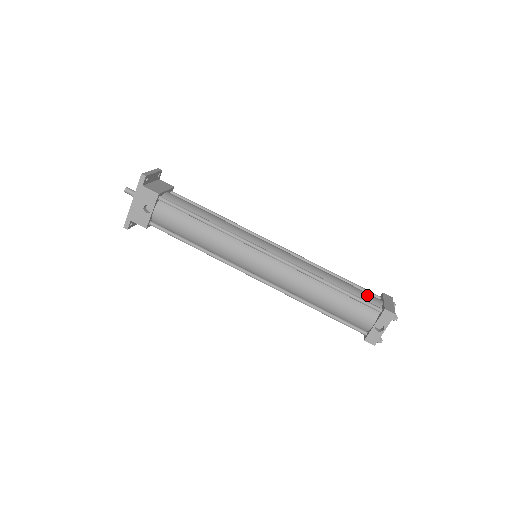
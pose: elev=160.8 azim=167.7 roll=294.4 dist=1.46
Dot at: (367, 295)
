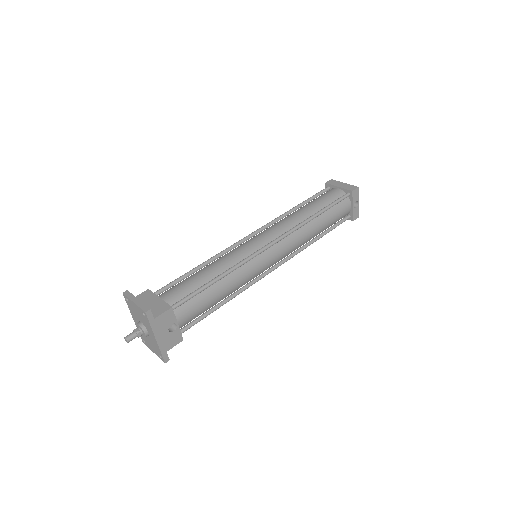
Dot at: (330, 195)
